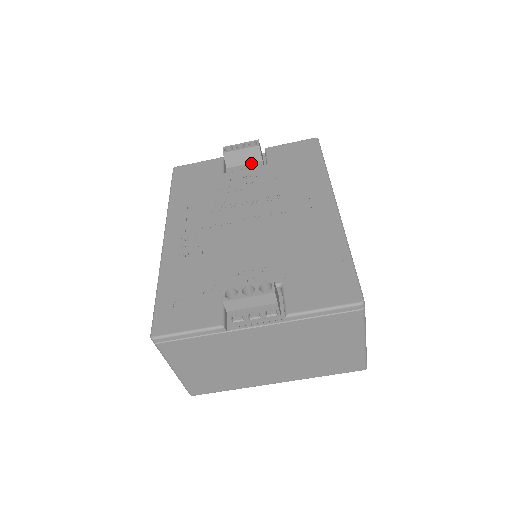
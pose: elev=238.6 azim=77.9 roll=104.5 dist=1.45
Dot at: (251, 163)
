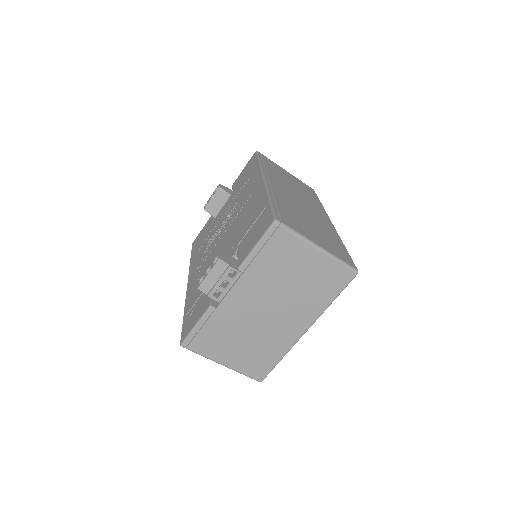
Dot at: (225, 201)
